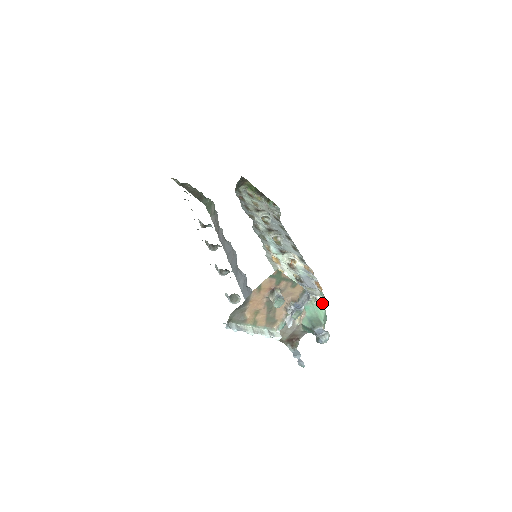
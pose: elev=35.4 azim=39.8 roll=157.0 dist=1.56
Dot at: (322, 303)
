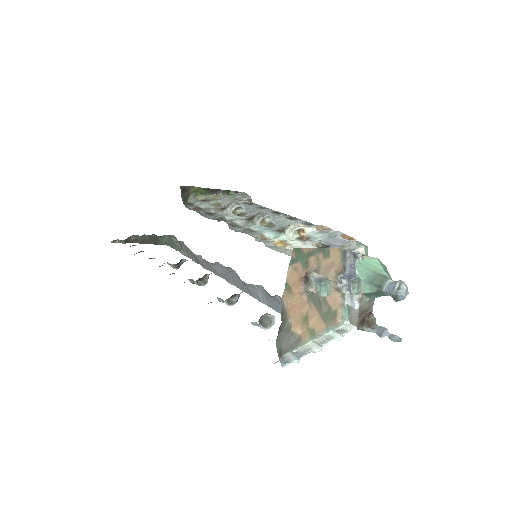
Dot at: (366, 254)
